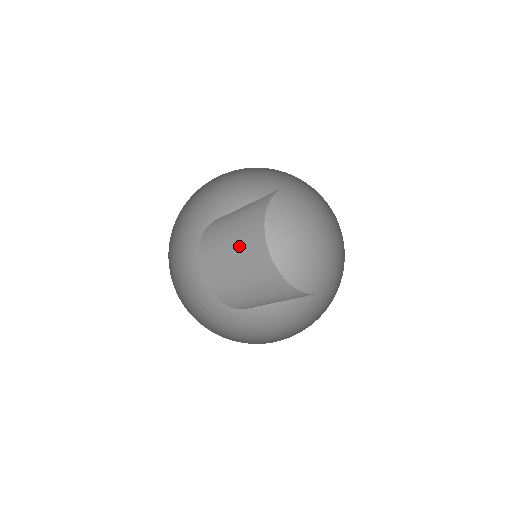
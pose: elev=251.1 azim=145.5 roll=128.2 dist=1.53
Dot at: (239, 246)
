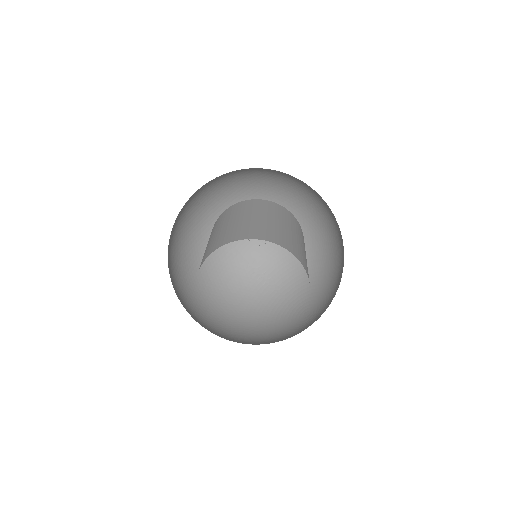
Dot at: occluded
